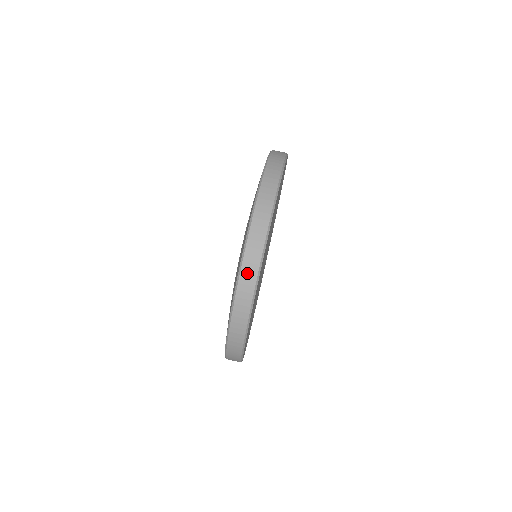
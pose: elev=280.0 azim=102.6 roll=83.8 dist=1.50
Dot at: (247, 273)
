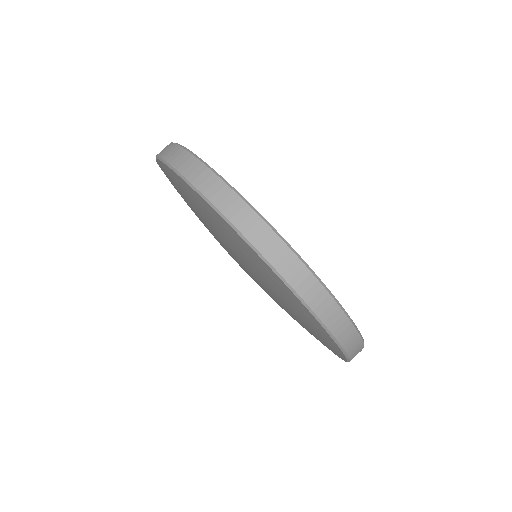
Dot at: (276, 256)
